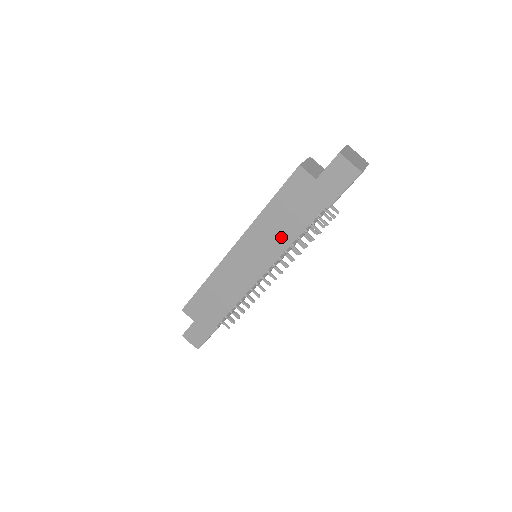
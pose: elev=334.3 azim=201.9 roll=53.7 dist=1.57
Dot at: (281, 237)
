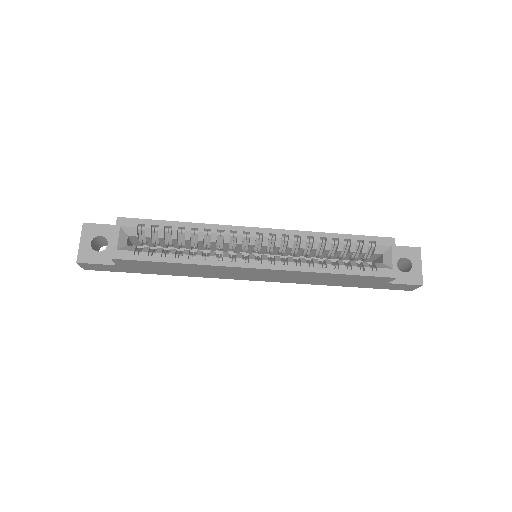
Dot at: (308, 281)
